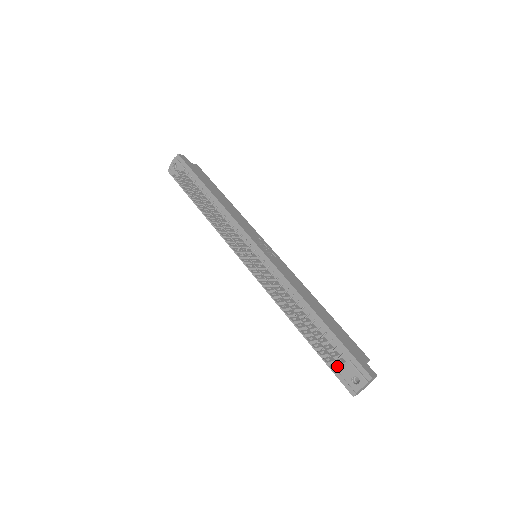
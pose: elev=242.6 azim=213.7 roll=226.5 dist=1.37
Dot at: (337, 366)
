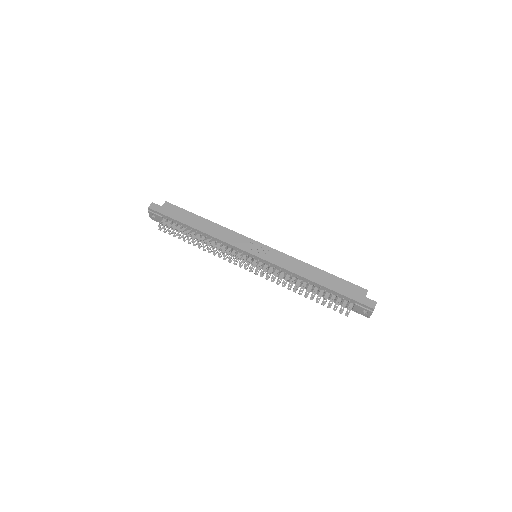
Dot at: occluded
